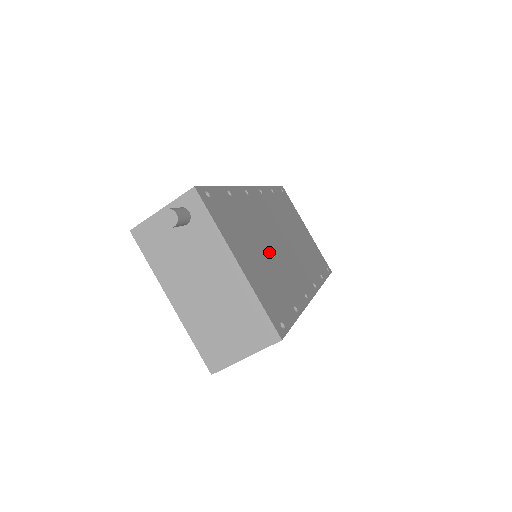
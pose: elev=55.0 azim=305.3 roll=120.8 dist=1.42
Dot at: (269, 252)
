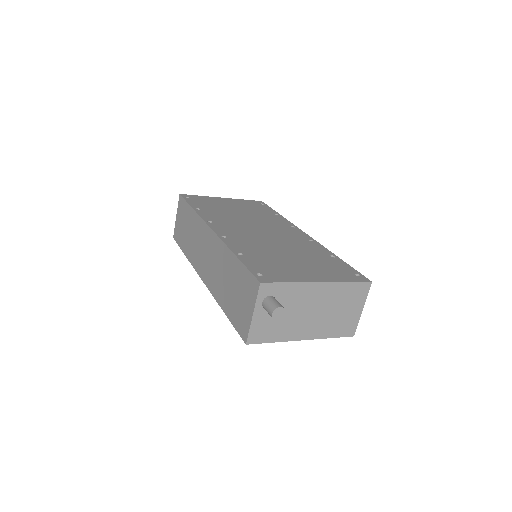
Dot at: (285, 250)
